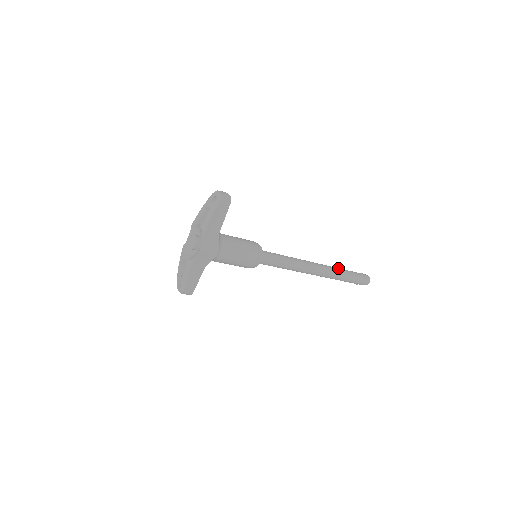
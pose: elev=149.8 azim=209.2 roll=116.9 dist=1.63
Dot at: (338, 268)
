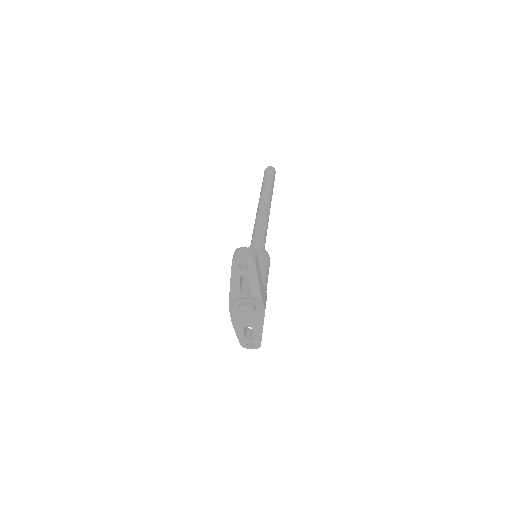
Dot at: (266, 188)
